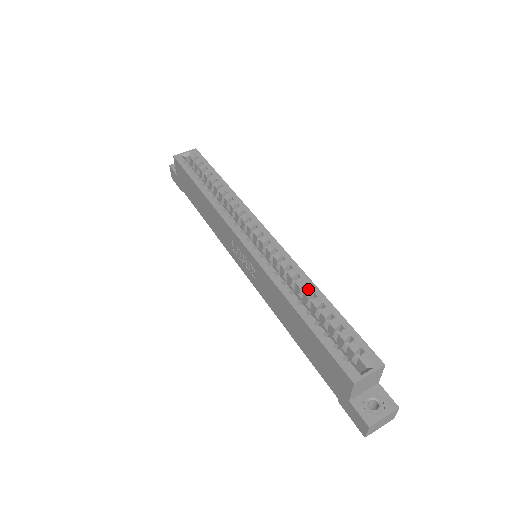
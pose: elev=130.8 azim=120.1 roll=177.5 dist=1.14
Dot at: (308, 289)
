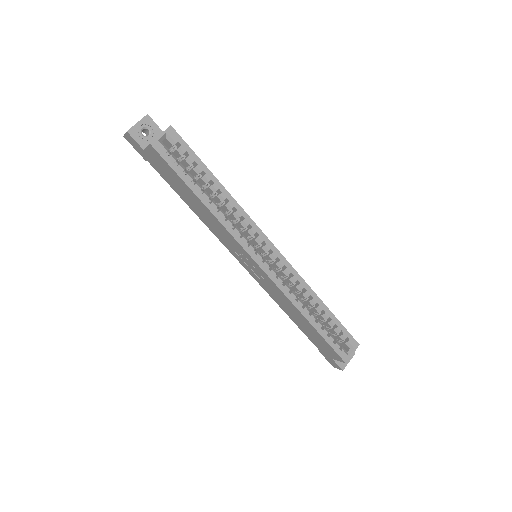
Dot at: (313, 300)
